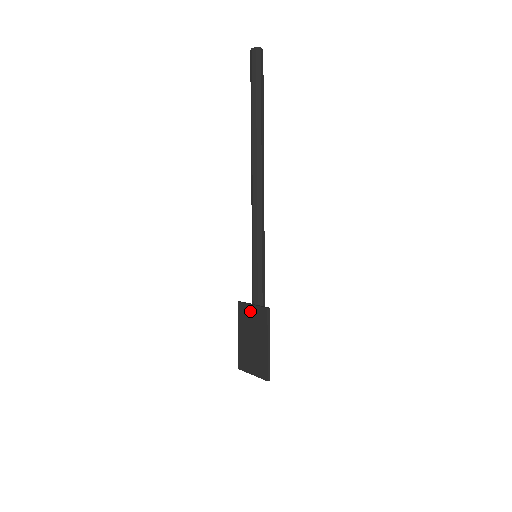
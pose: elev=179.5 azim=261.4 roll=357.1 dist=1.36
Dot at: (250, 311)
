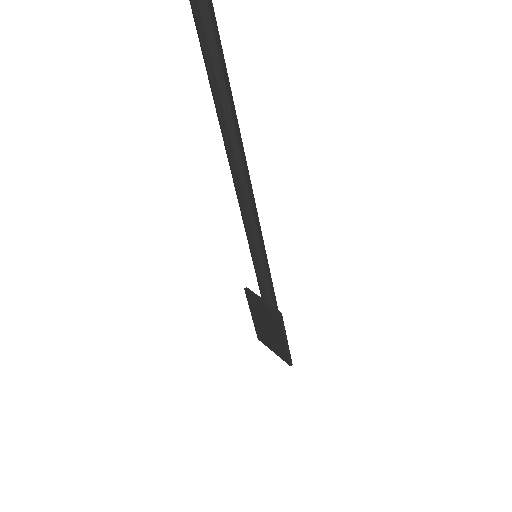
Dot at: (260, 305)
